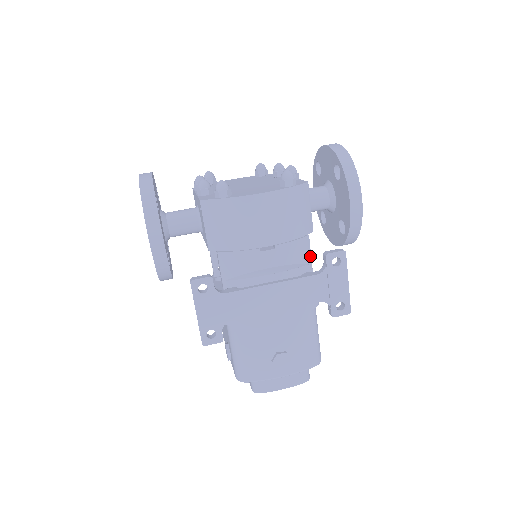
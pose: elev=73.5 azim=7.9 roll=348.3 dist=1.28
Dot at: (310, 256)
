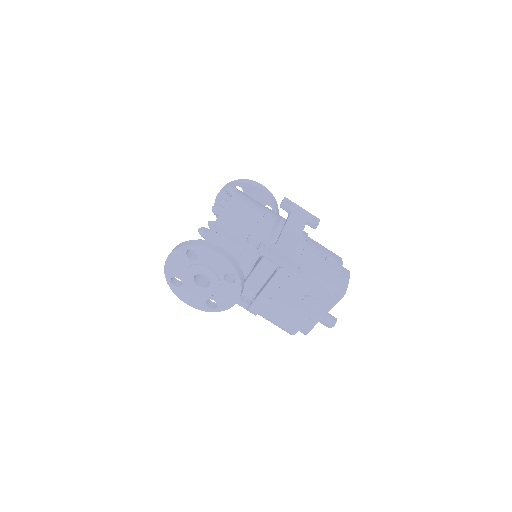
Dot at: occluded
